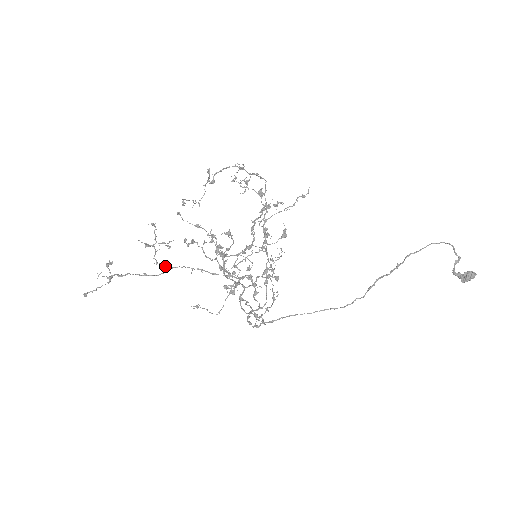
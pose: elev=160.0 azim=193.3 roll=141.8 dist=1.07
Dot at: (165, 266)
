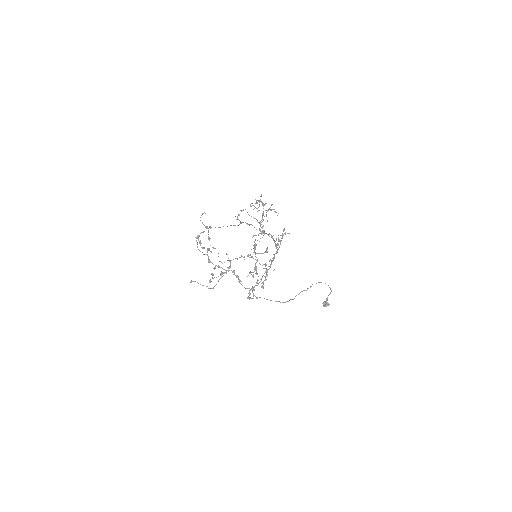
Dot at: occluded
